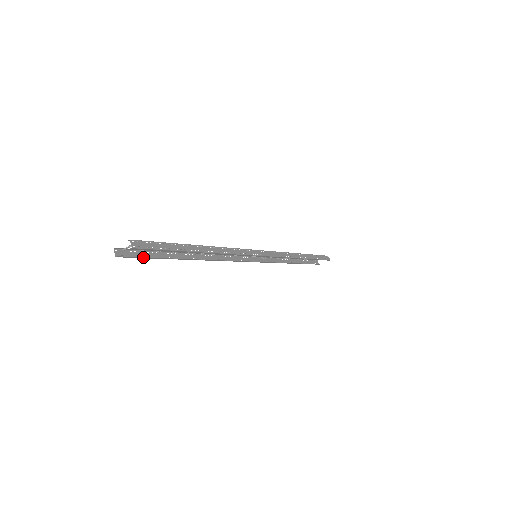
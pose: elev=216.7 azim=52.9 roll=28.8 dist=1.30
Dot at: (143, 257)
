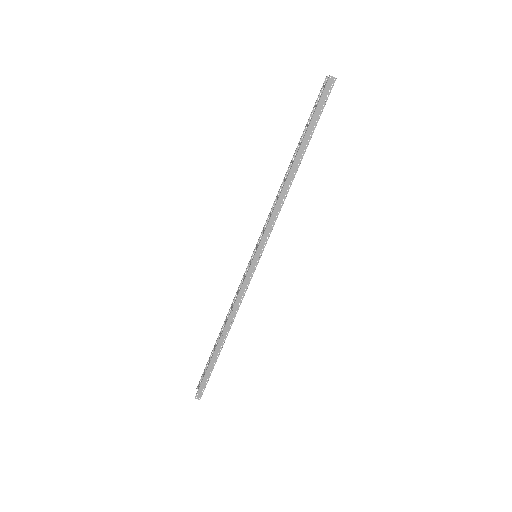
Dot at: occluded
